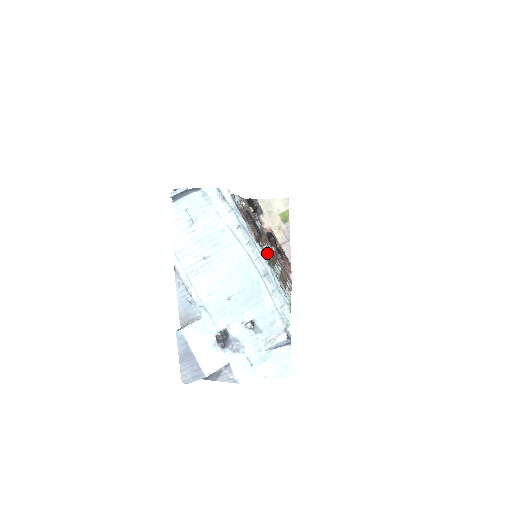
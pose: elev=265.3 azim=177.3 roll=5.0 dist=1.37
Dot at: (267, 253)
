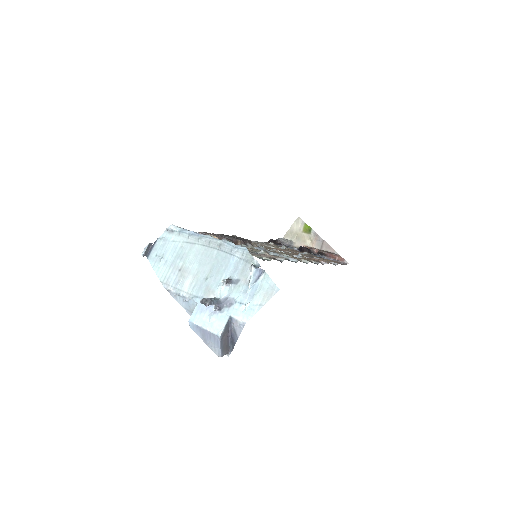
Dot at: (260, 247)
